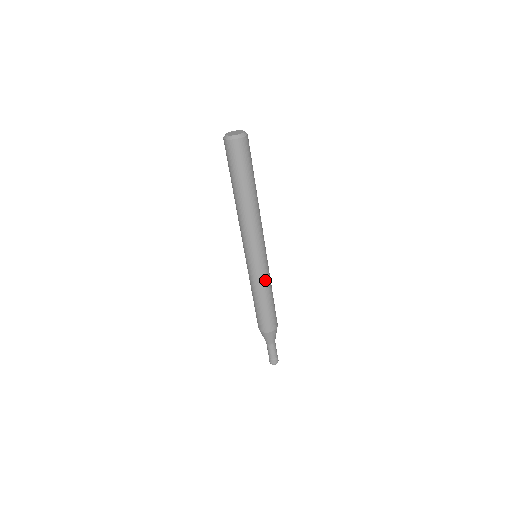
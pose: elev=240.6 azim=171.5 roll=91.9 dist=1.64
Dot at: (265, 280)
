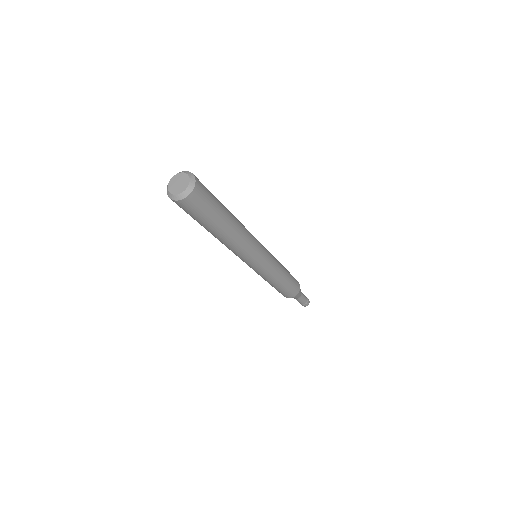
Dot at: (273, 273)
